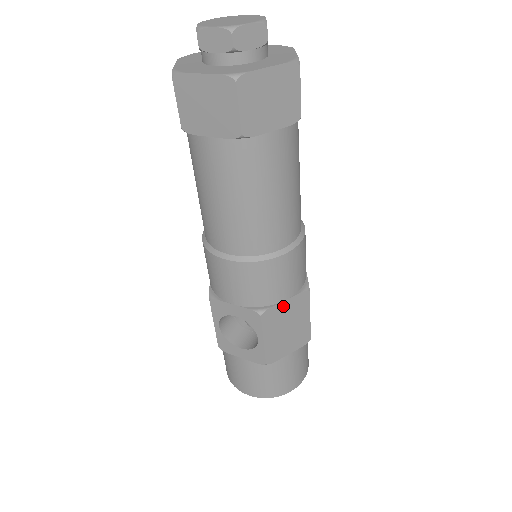
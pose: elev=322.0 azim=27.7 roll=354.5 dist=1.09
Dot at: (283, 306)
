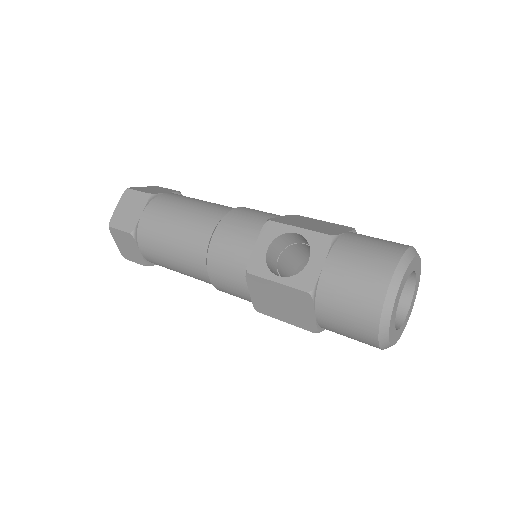
Dot at: (283, 218)
